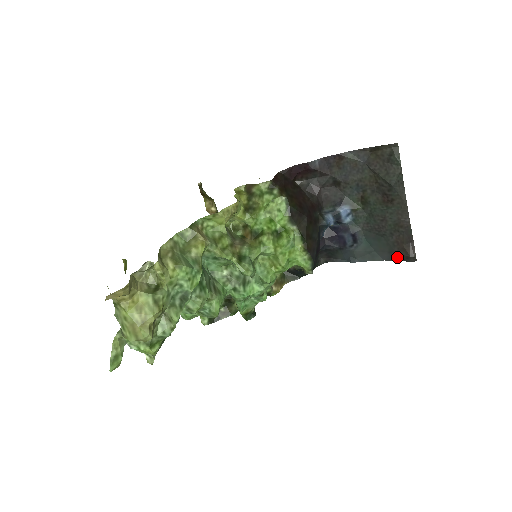
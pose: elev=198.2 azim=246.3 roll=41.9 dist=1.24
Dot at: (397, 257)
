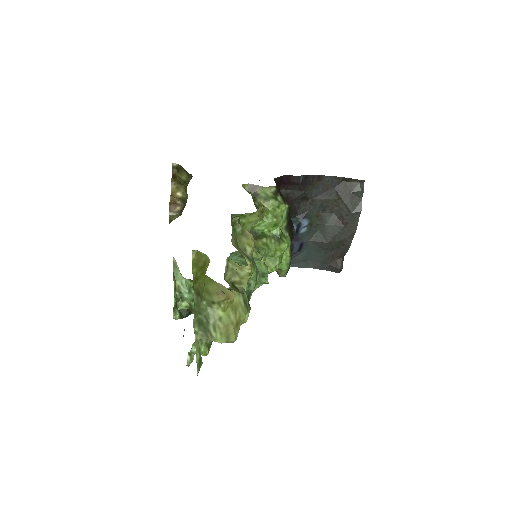
Dot at: (327, 267)
